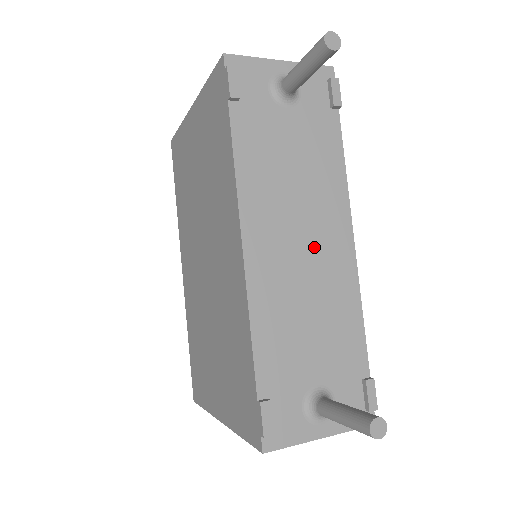
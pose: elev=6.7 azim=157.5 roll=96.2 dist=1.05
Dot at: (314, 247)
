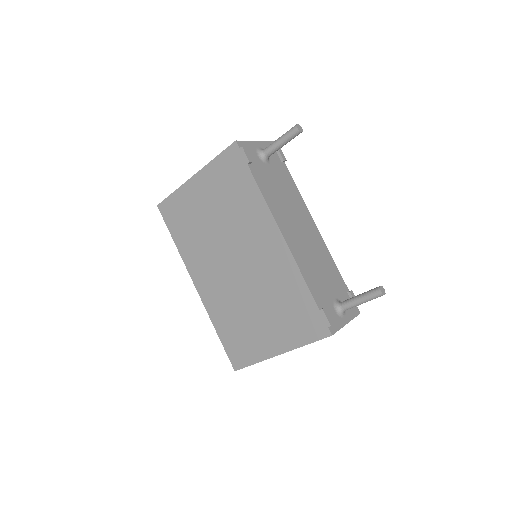
Dot at: (305, 232)
